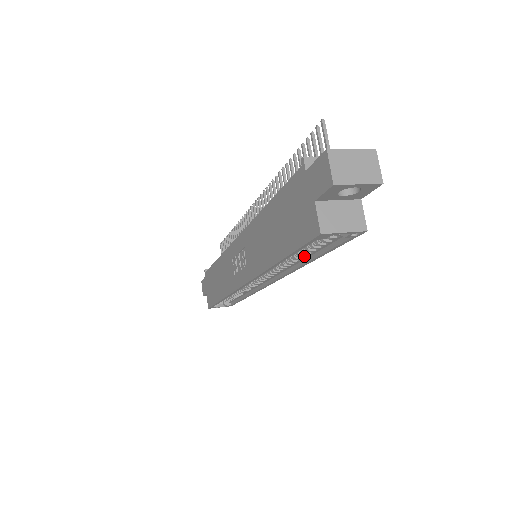
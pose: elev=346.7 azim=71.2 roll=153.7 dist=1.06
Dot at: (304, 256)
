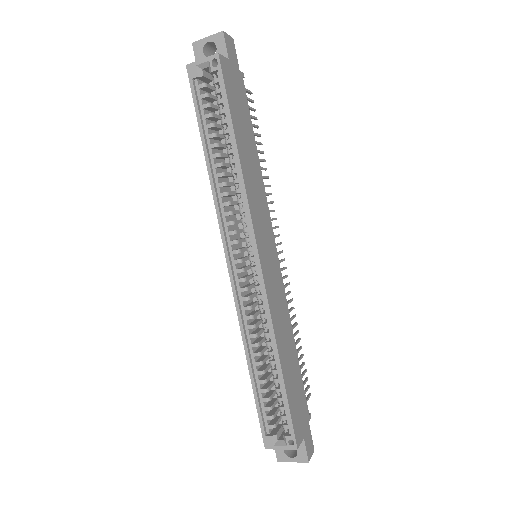
Dot at: (230, 149)
